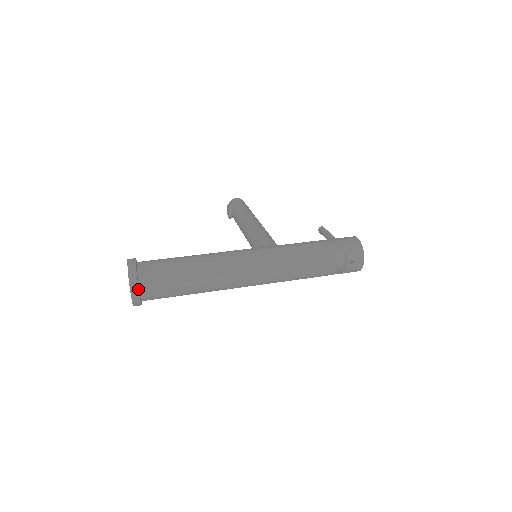
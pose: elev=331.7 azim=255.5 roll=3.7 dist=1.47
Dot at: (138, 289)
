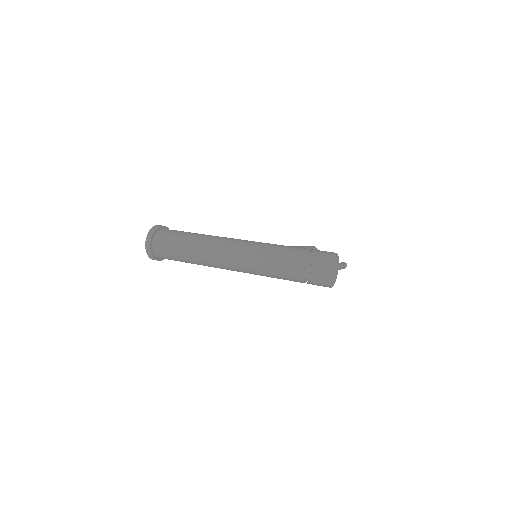
Dot at: (150, 240)
